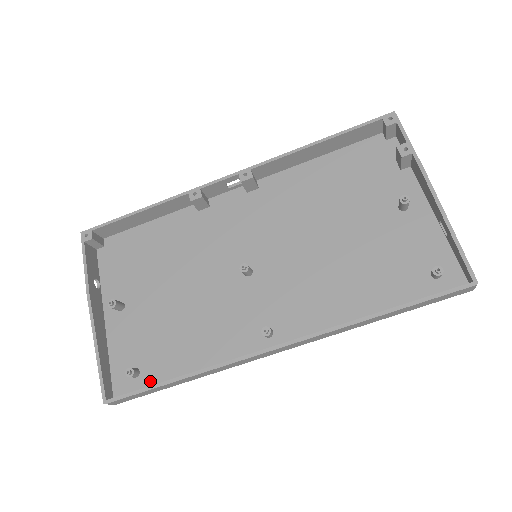
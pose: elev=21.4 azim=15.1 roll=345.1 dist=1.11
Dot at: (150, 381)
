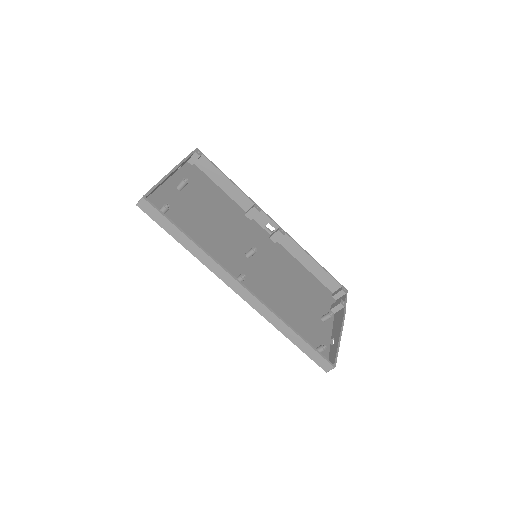
Dot at: occluded
